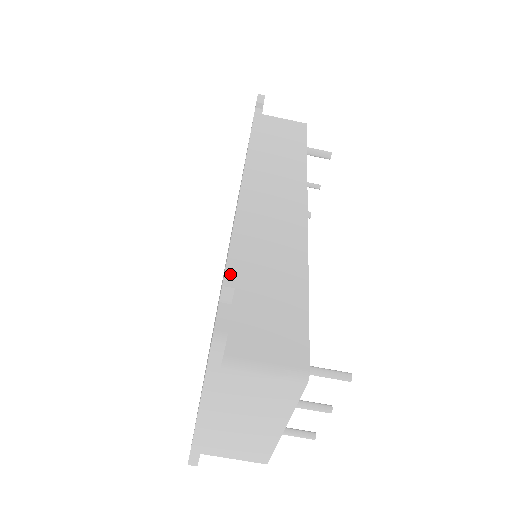
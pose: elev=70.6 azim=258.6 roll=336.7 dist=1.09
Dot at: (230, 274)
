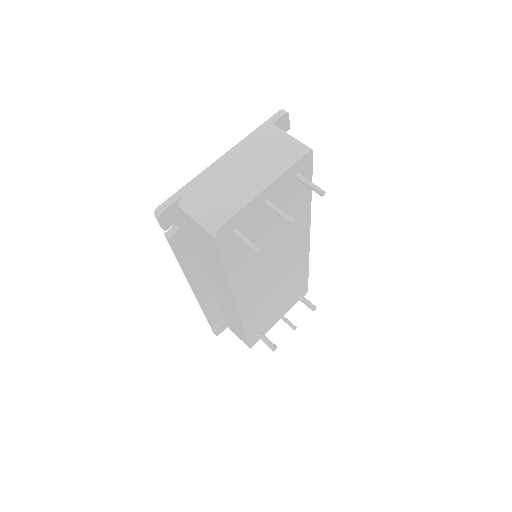
Dot at: occluded
